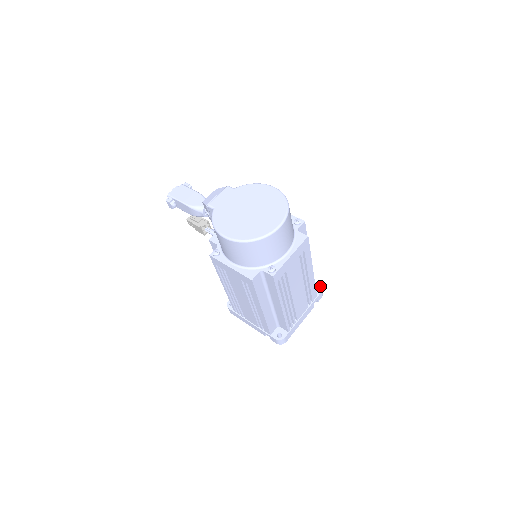
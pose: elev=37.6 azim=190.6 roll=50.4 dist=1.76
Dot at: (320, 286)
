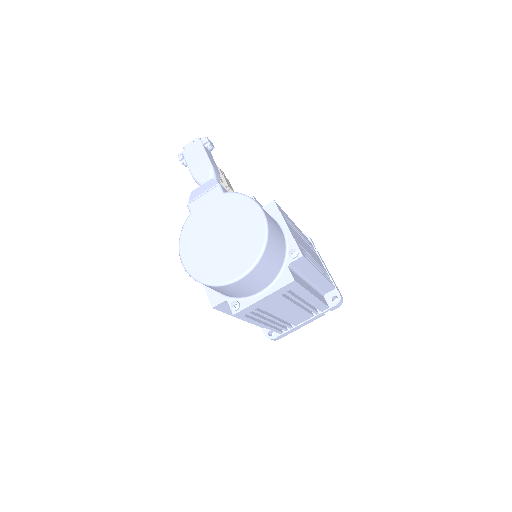
Dot at: (339, 297)
